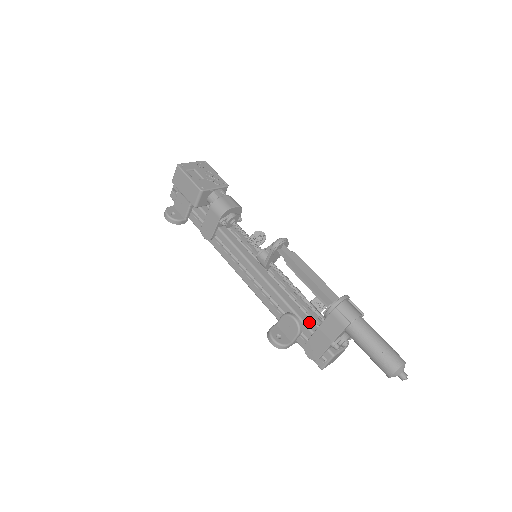
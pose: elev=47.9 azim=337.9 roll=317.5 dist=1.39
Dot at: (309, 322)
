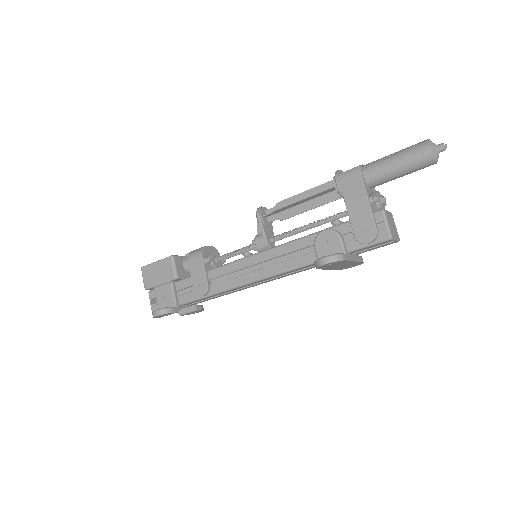
Dot at: (339, 225)
